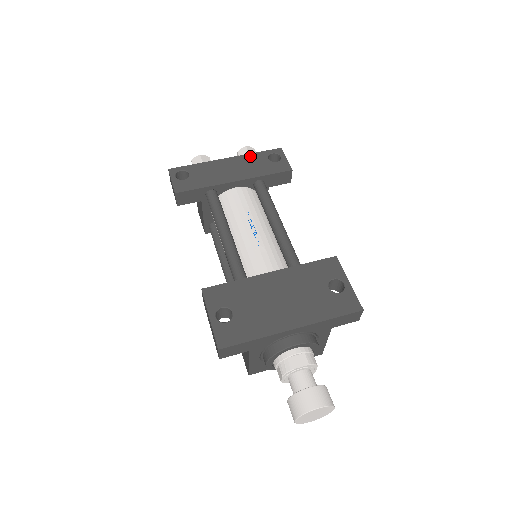
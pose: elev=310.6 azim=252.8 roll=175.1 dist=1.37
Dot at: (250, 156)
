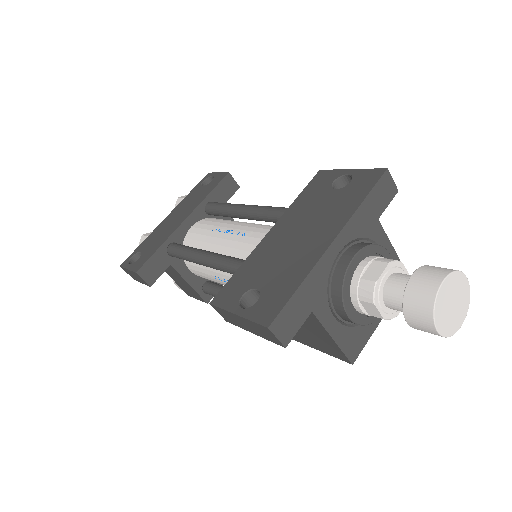
Dot at: (186, 198)
